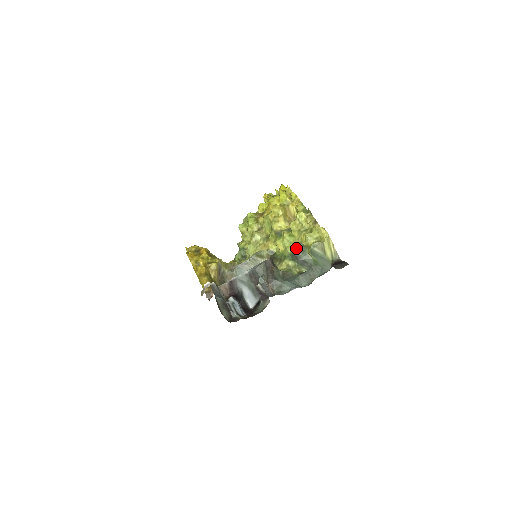
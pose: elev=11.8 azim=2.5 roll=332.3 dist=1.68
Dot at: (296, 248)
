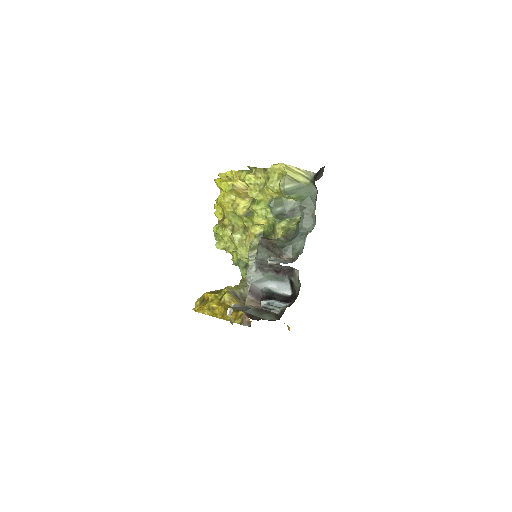
Dot at: (273, 207)
